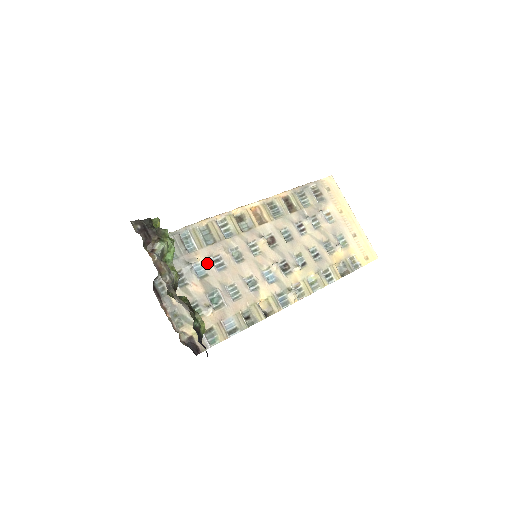
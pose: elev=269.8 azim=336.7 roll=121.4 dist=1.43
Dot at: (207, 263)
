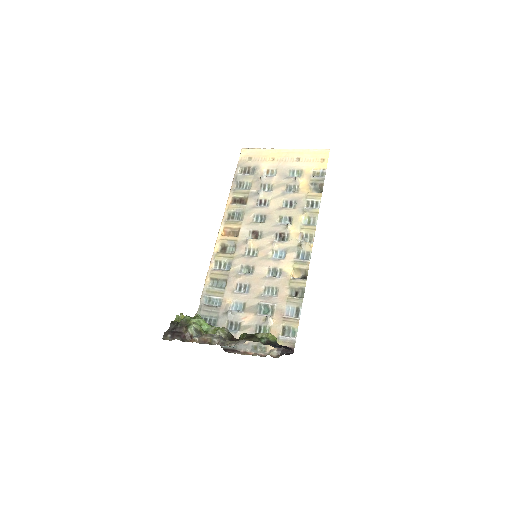
Dot at: (236, 298)
